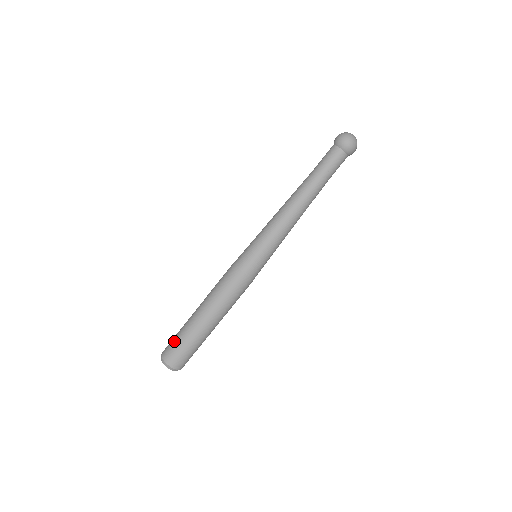
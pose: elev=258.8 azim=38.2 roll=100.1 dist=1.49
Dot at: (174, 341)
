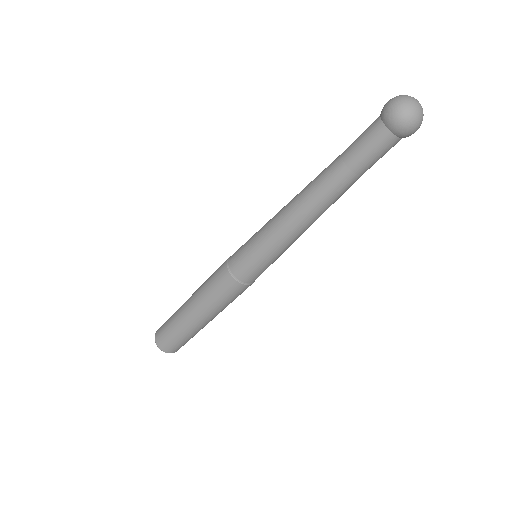
Dot at: (165, 328)
